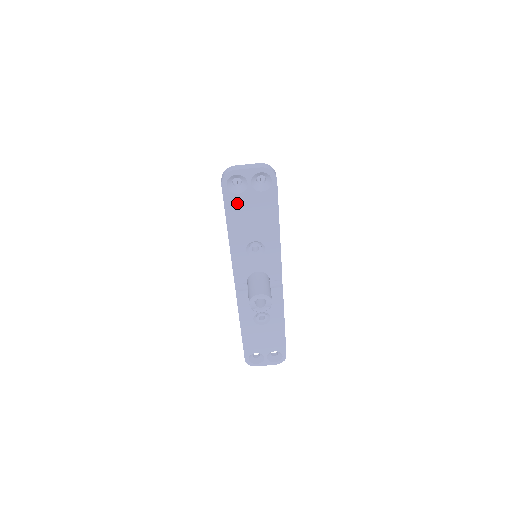
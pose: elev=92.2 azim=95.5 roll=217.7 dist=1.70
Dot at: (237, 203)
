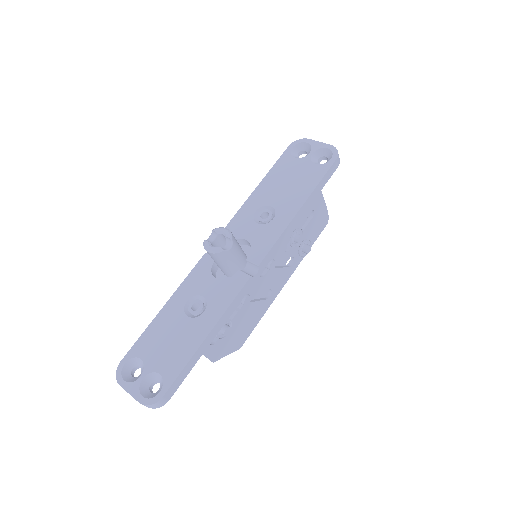
Dot at: (287, 165)
